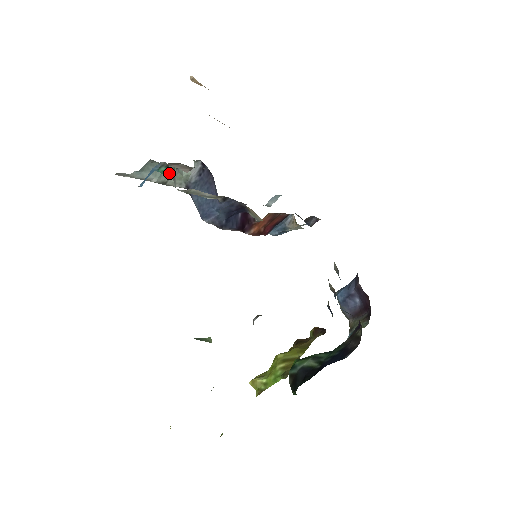
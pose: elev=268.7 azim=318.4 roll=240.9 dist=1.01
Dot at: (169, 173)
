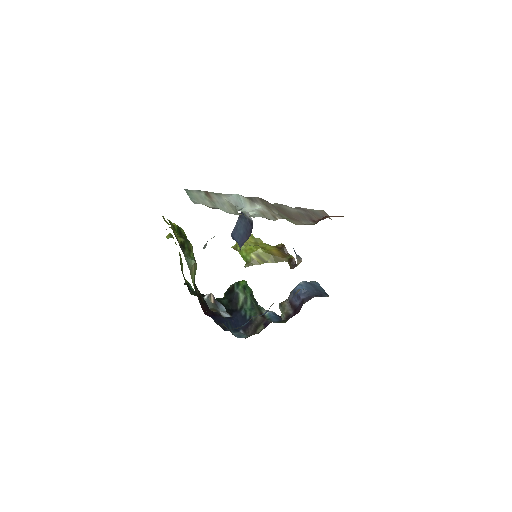
Dot at: occluded
